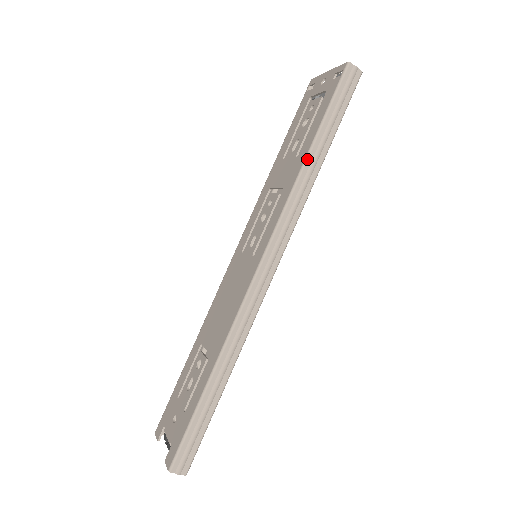
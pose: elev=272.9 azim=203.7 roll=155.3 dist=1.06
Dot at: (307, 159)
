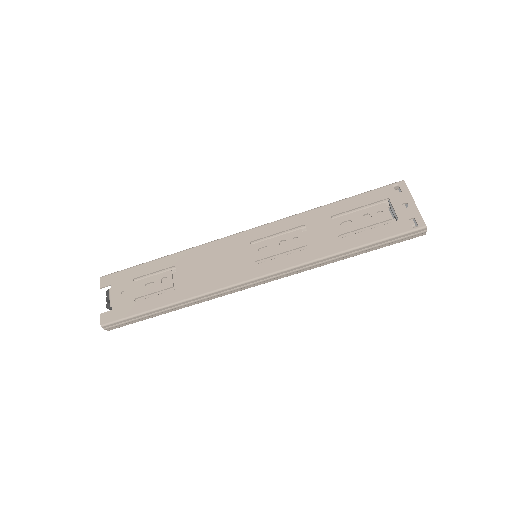
Dot at: (341, 253)
